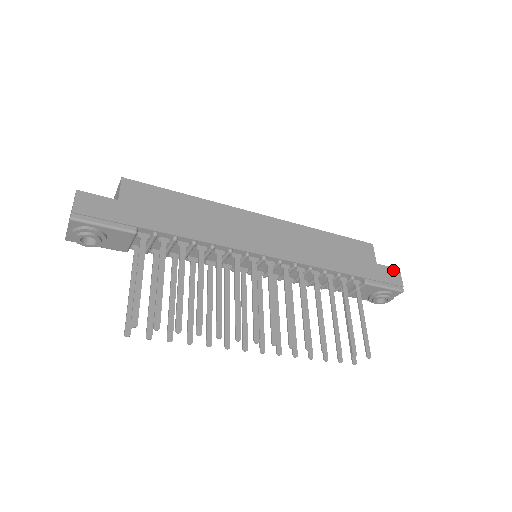
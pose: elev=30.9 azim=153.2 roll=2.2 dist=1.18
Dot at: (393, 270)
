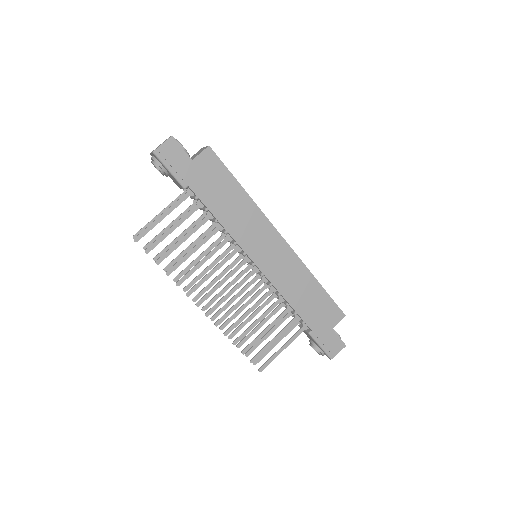
Dot at: (340, 342)
